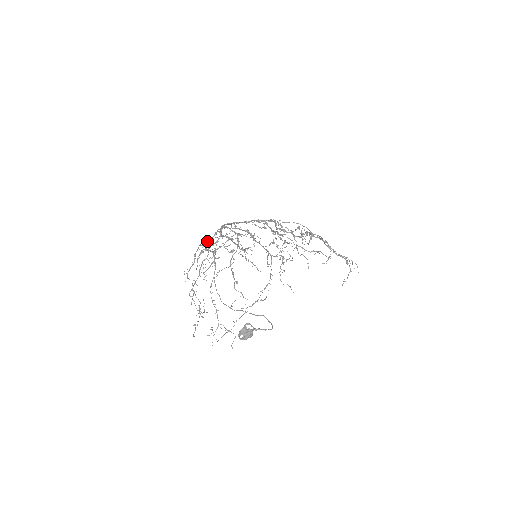
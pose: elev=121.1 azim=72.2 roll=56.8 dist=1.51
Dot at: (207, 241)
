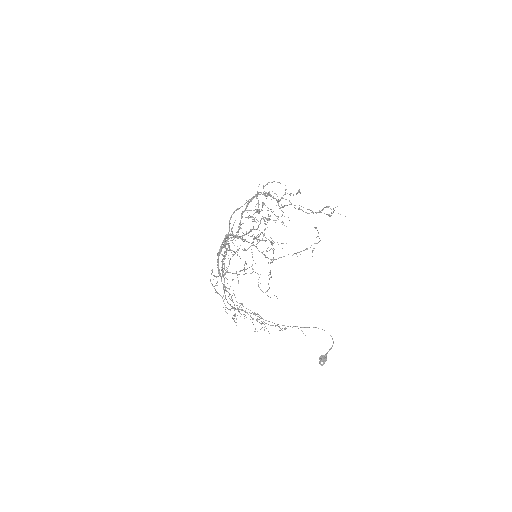
Dot at: occluded
